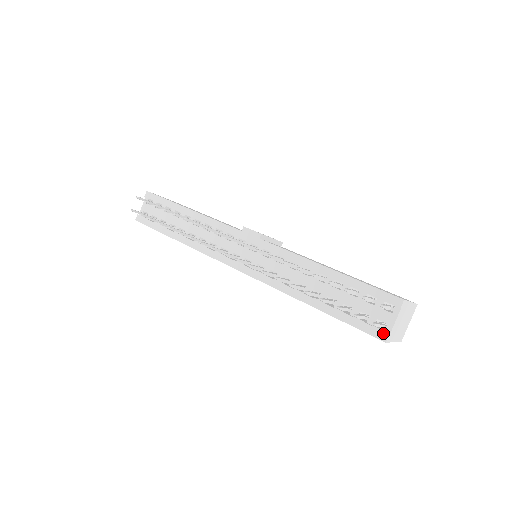
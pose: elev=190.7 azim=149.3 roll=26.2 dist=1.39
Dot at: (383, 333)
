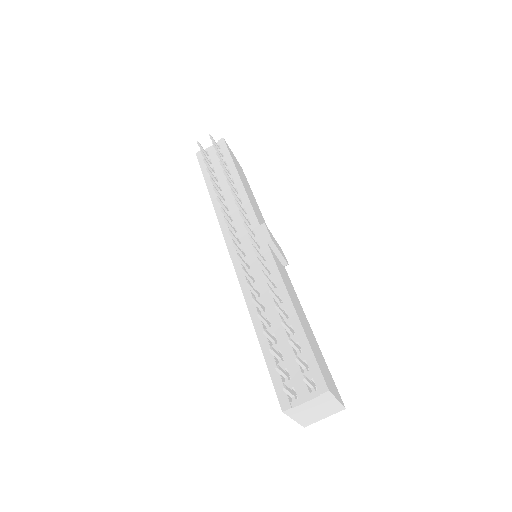
Dot at: (287, 402)
